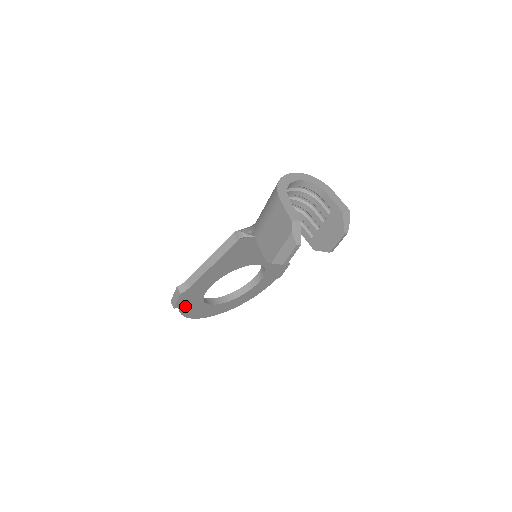
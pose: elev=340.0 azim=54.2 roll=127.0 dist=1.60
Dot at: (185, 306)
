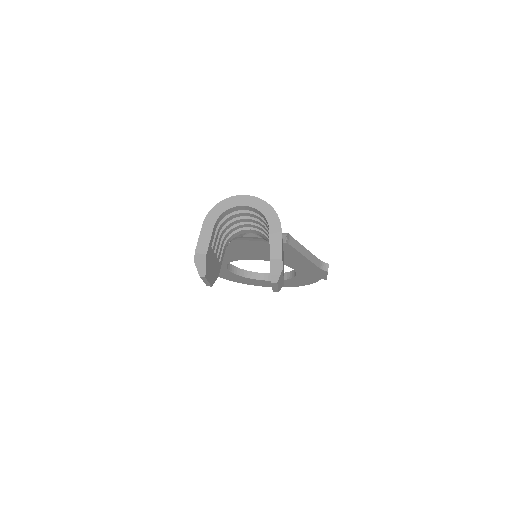
Dot at: occluded
